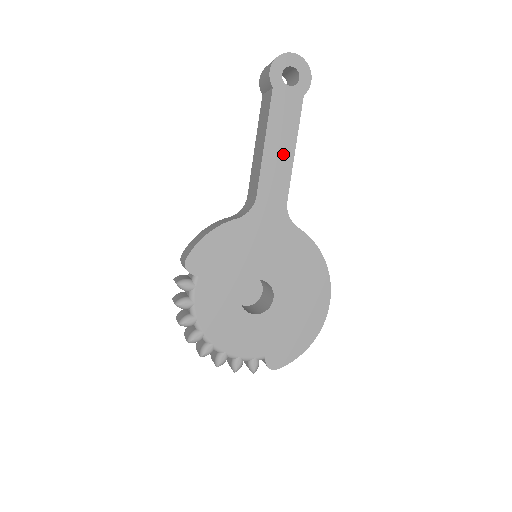
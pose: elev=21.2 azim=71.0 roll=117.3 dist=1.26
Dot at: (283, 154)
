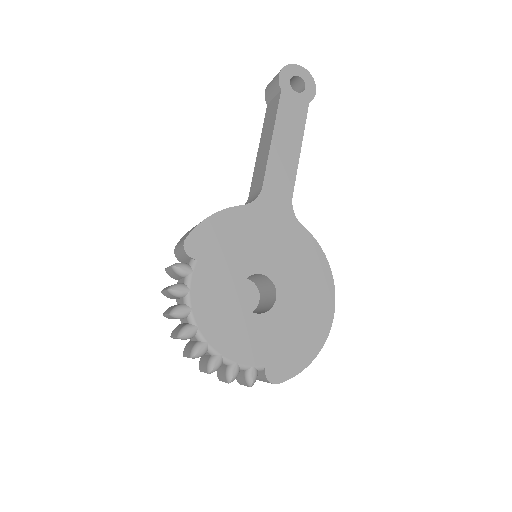
Dot at: (289, 151)
